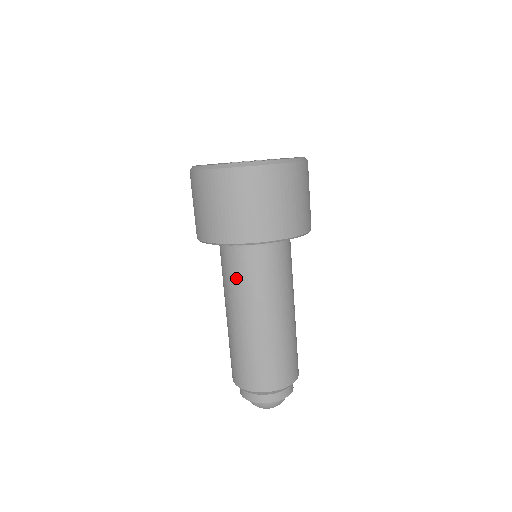
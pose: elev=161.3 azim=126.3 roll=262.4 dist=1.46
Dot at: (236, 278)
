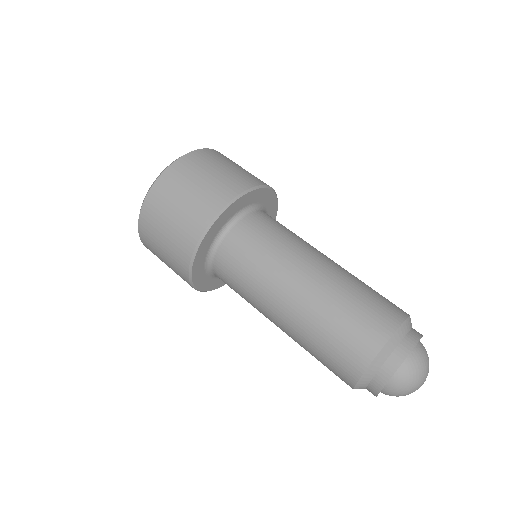
Dot at: (250, 261)
